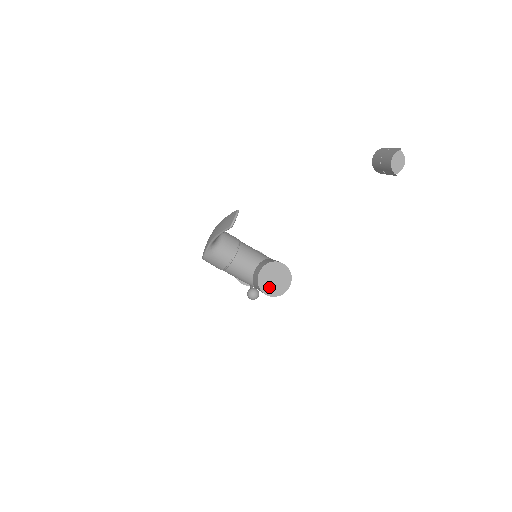
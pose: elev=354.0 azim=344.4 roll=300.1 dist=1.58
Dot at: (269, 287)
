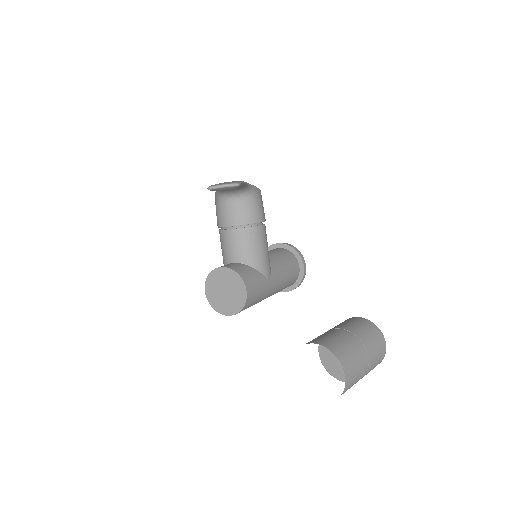
Dot at: (214, 290)
